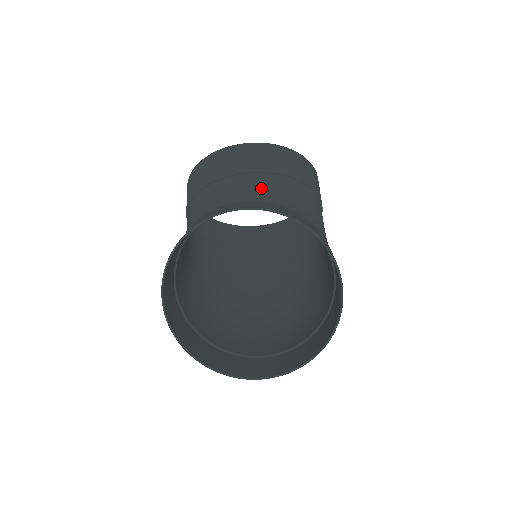
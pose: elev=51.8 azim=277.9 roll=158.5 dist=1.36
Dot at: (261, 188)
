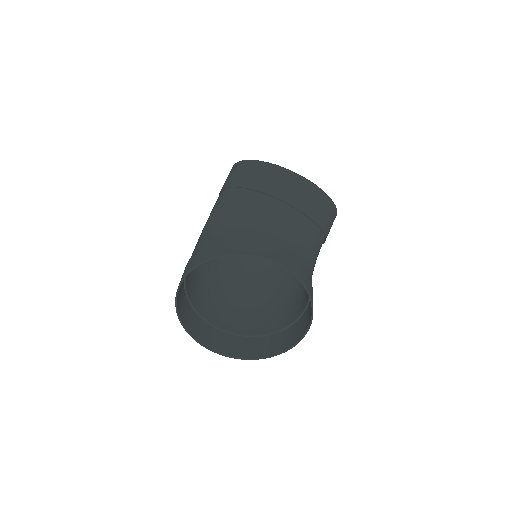
Dot at: (297, 230)
